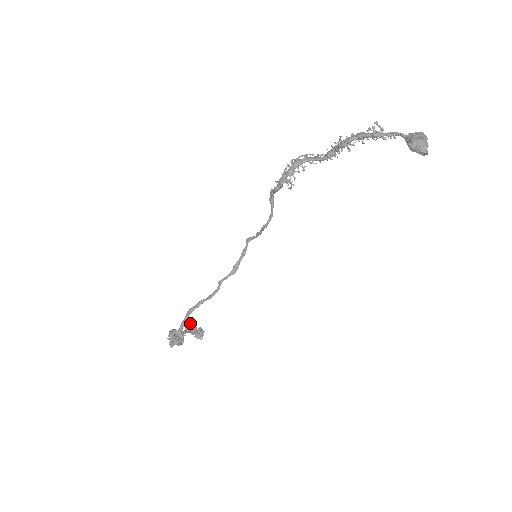
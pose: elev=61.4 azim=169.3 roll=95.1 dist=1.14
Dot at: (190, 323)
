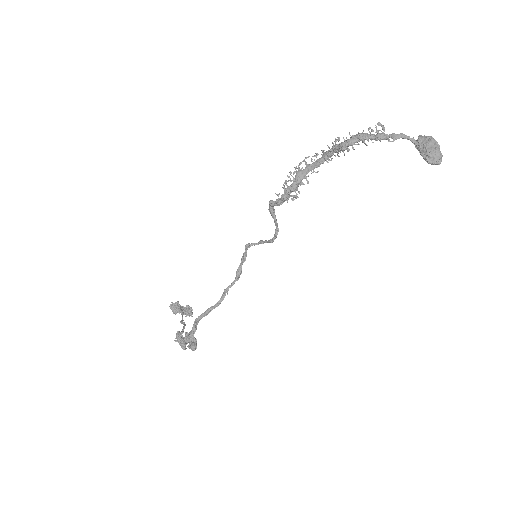
Dot at: (177, 306)
